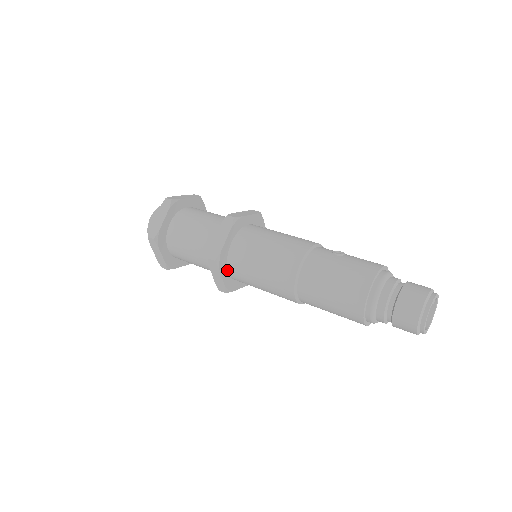
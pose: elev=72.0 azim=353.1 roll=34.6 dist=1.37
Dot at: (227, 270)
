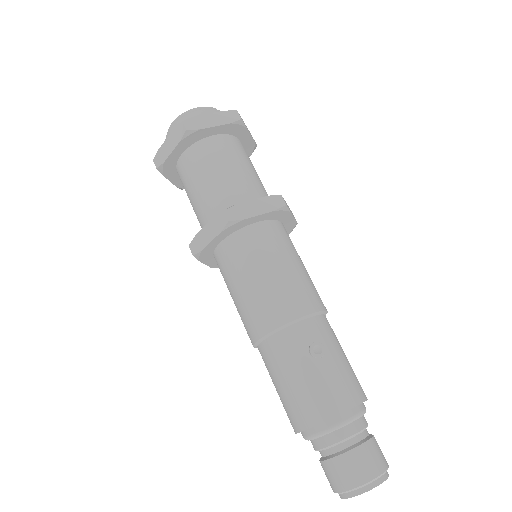
Dot at: (214, 258)
